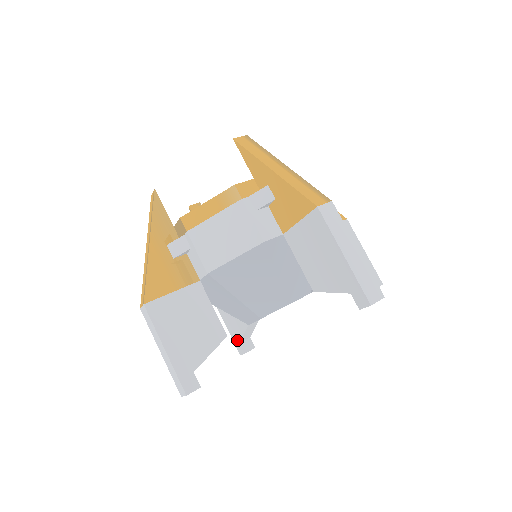
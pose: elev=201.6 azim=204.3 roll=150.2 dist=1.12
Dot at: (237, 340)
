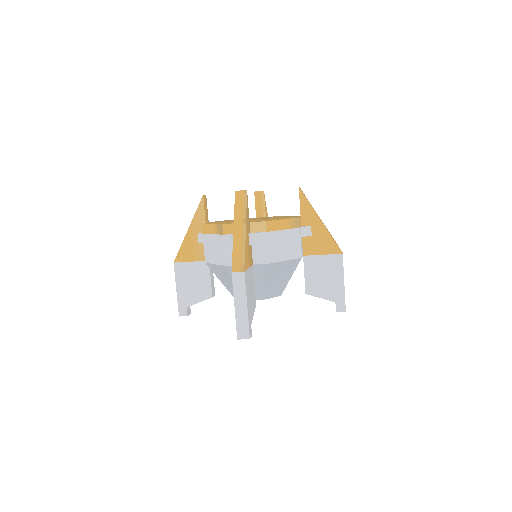
Dot at: (185, 305)
